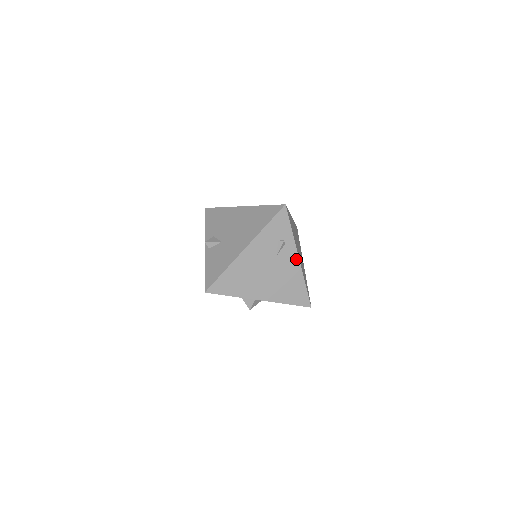
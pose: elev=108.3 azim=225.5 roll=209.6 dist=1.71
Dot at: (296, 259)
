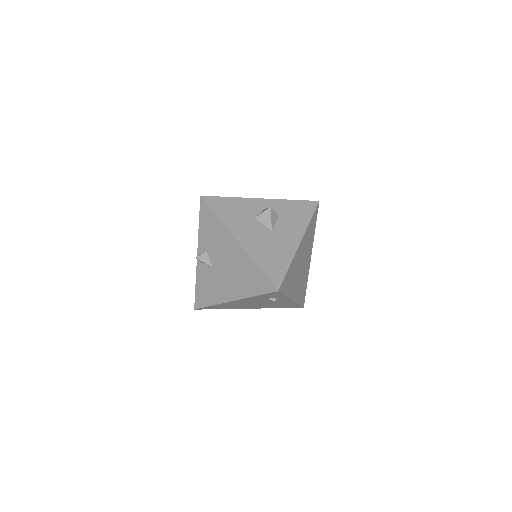
Dot at: (289, 301)
